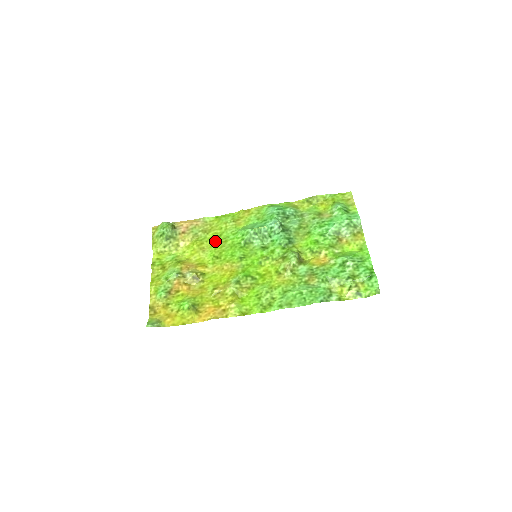
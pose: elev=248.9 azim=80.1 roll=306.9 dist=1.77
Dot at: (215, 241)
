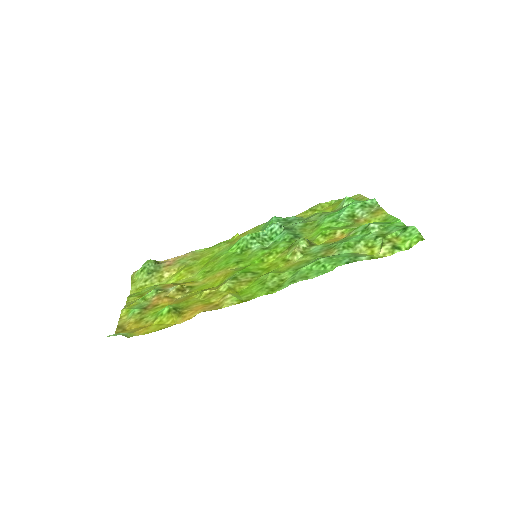
Dot at: (206, 262)
